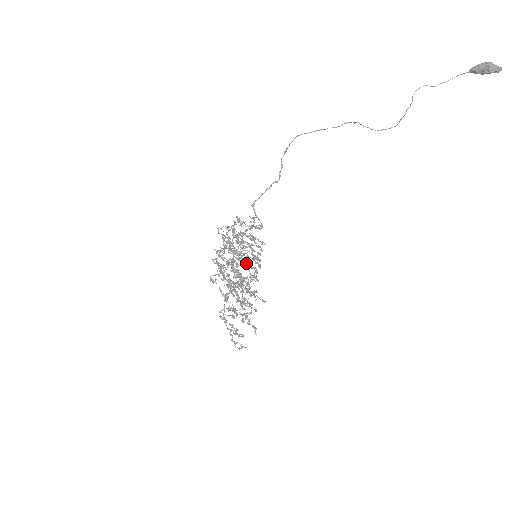
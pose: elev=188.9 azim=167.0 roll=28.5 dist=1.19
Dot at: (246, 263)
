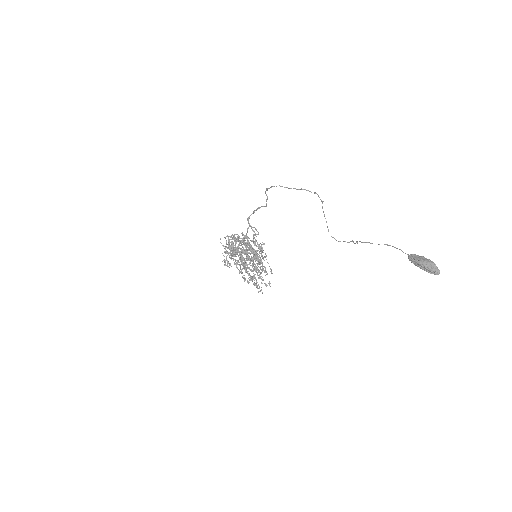
Dot at: occluded
